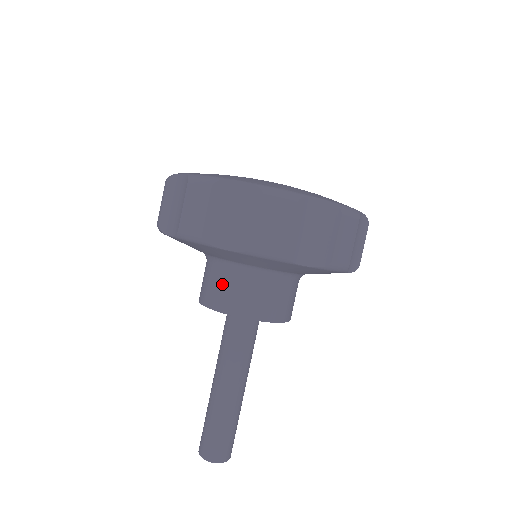
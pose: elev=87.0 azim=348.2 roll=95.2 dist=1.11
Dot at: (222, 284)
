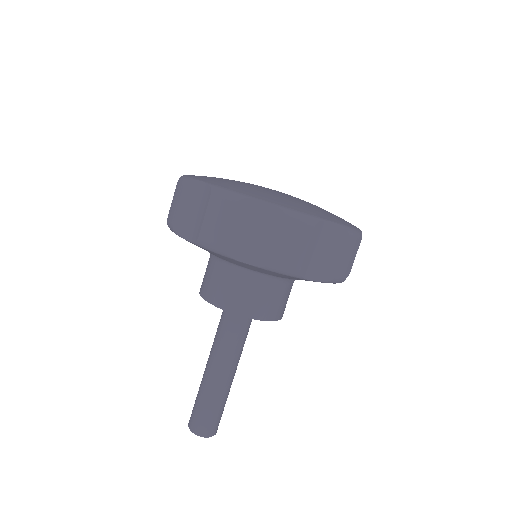
Dot at: (260, 295)
